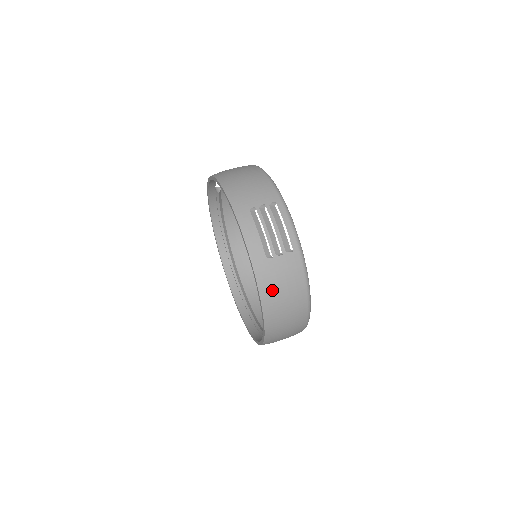
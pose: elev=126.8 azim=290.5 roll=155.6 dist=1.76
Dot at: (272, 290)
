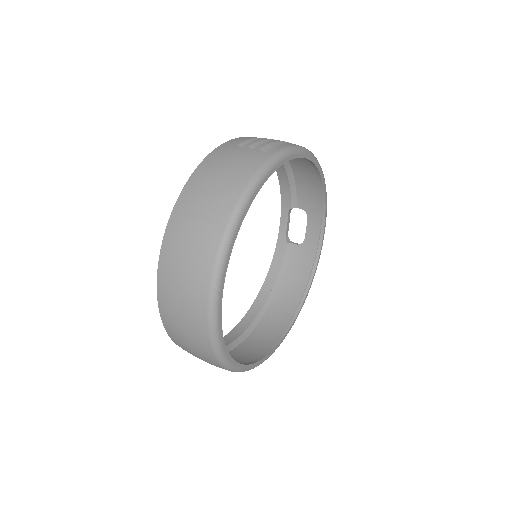
Dot at: (212, 167)
